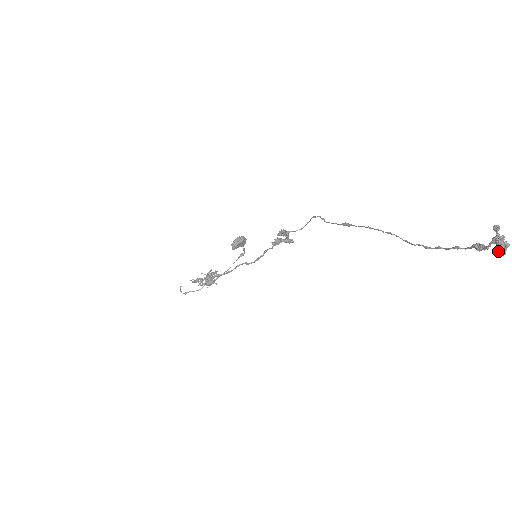
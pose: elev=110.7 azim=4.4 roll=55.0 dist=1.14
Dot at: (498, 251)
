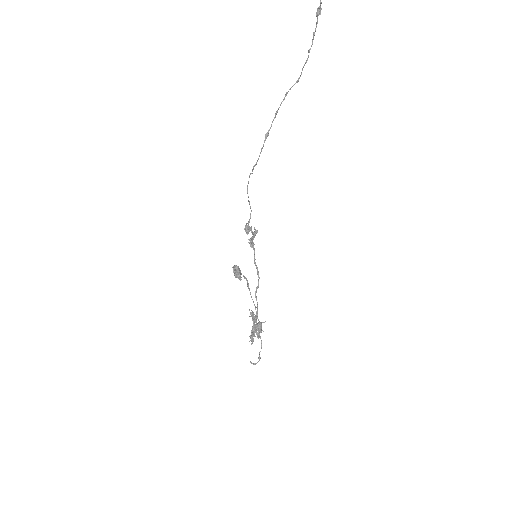
Dot at: out of frame
